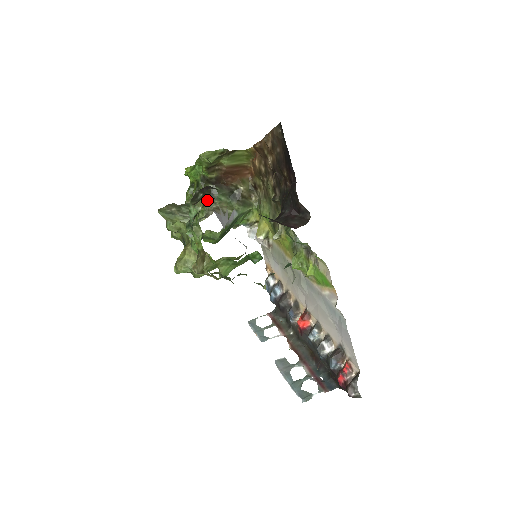
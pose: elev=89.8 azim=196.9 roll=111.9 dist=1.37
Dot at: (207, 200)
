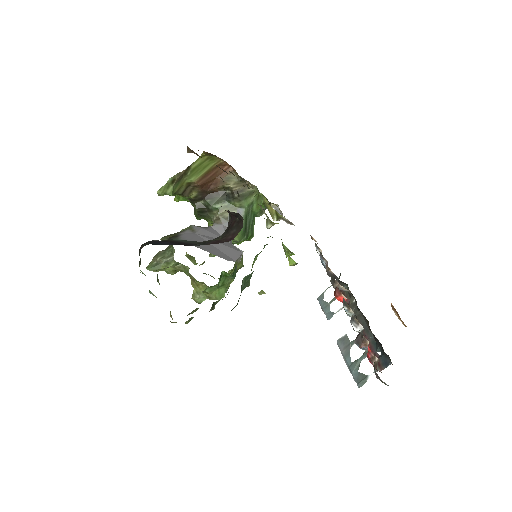
Dot at: occluded
